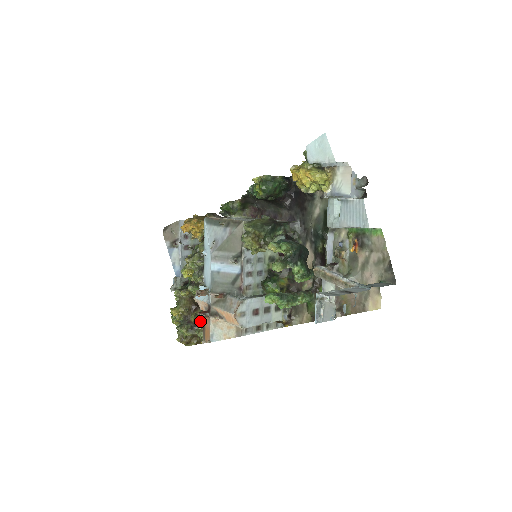
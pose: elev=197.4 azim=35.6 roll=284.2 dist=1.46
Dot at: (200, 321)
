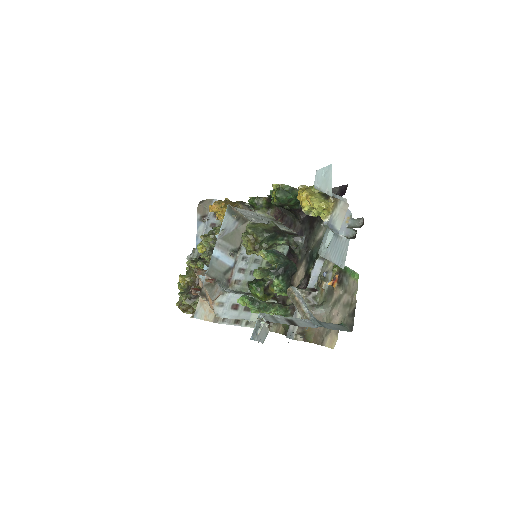
Dot at: occluded
